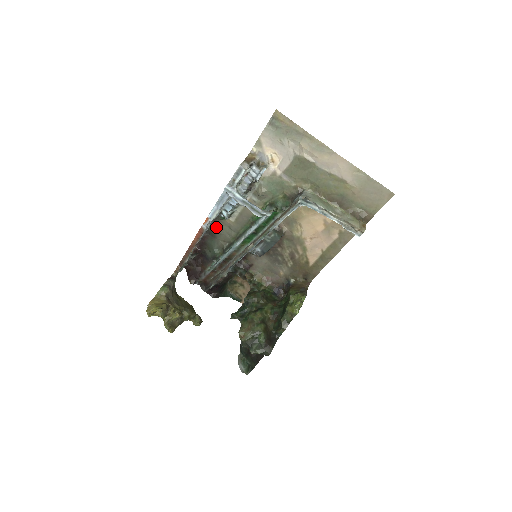
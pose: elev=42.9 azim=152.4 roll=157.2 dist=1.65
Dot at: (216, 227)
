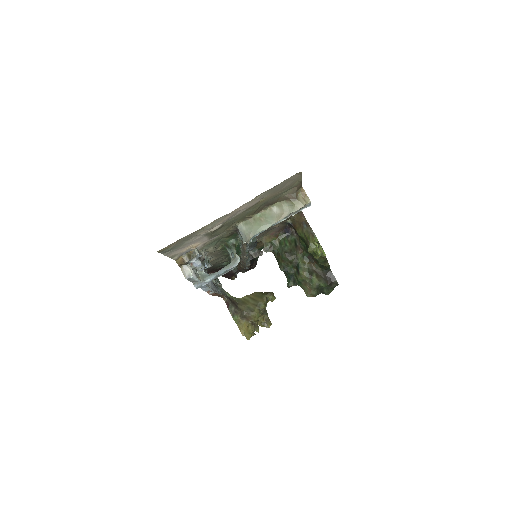
Dot at: occluded
